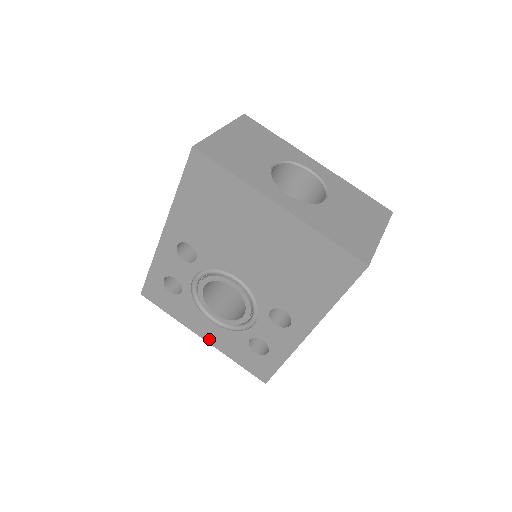
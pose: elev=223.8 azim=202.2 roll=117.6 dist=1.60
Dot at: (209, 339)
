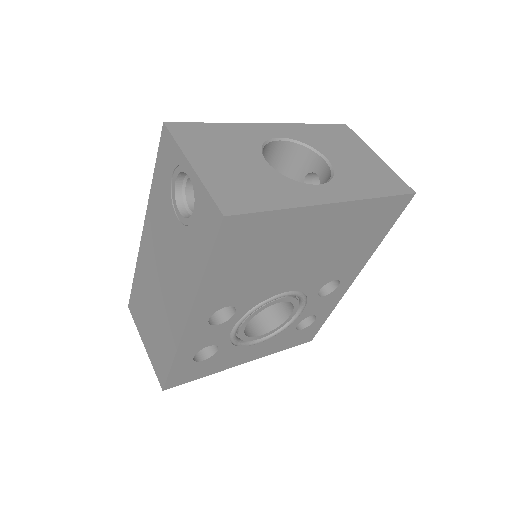
Dot at: (253, 358)
